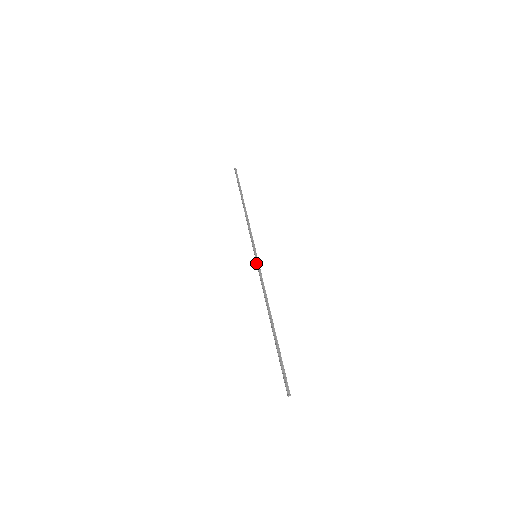
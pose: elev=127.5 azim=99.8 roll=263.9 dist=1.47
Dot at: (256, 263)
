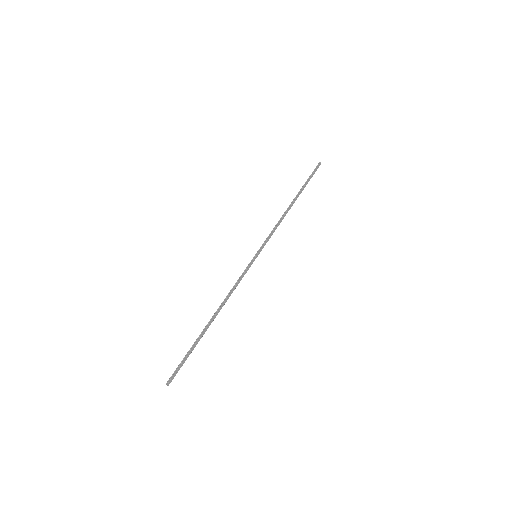
Dot at: (250, 263)
